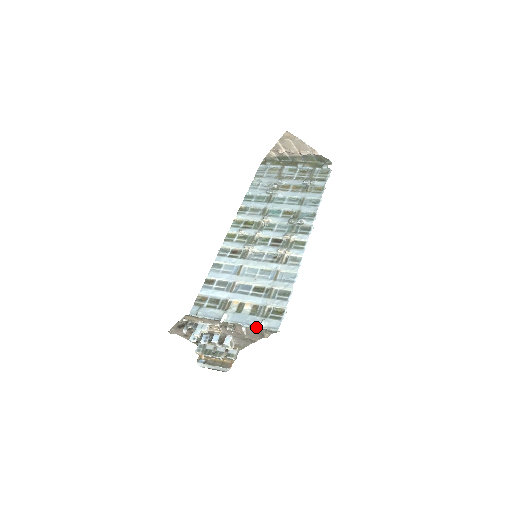
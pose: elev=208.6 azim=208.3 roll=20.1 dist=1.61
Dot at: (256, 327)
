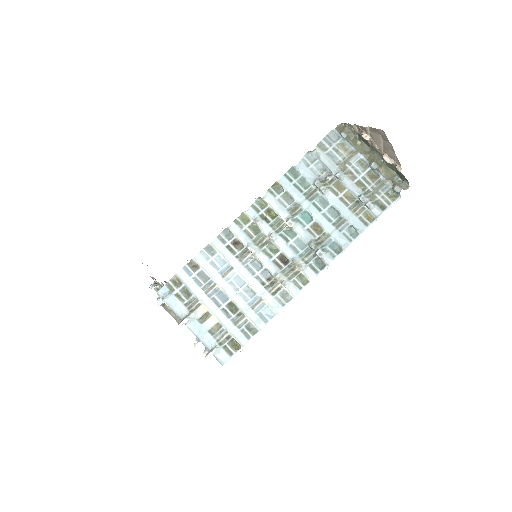
Dot at: (206, 350)
